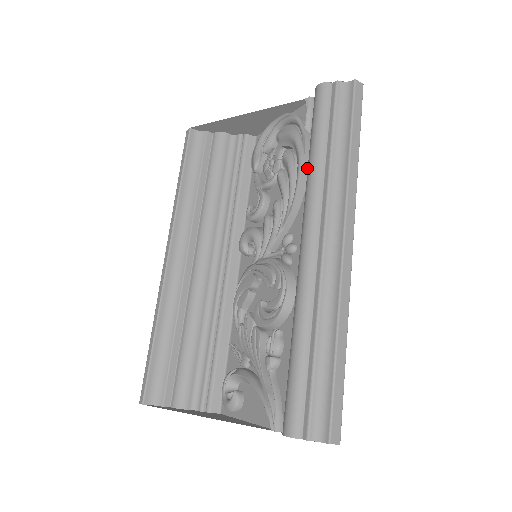
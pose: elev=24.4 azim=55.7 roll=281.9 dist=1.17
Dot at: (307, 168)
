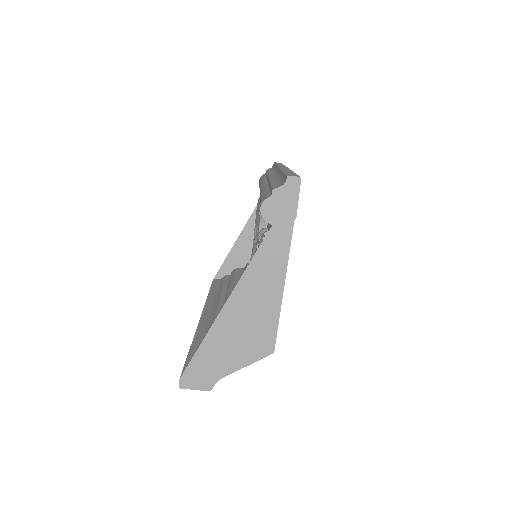
Dot at: occluded
